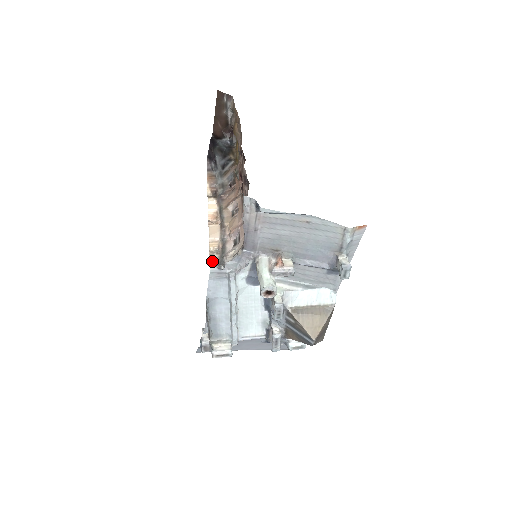
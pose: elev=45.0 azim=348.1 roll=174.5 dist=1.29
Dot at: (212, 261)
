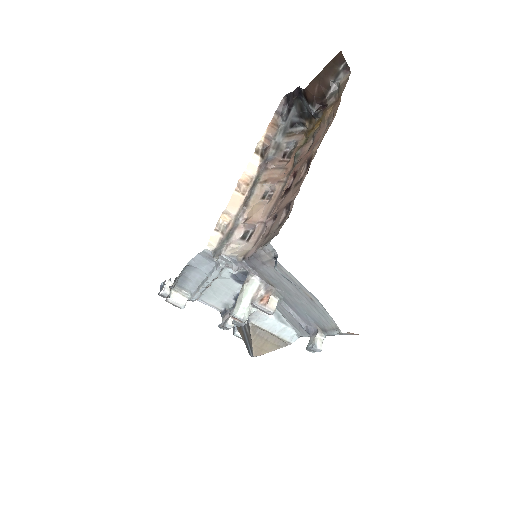
Dot at: (212, 241)
